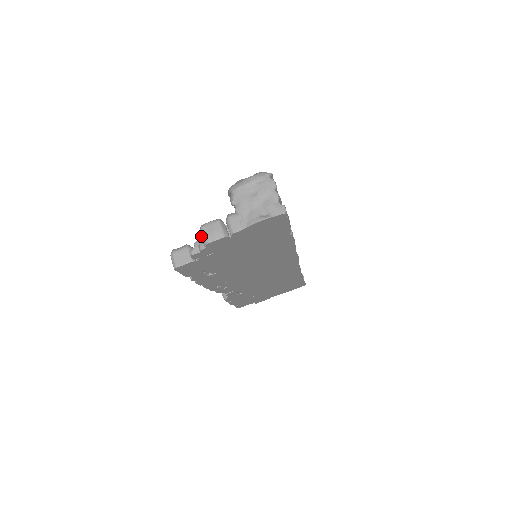
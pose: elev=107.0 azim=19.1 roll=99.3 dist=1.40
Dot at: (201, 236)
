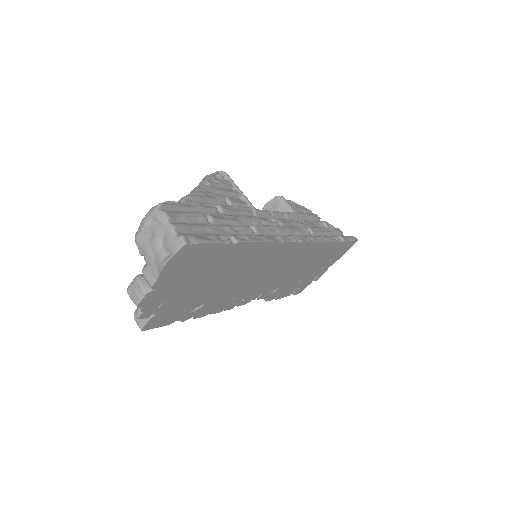
Dot at: (132, 299)
